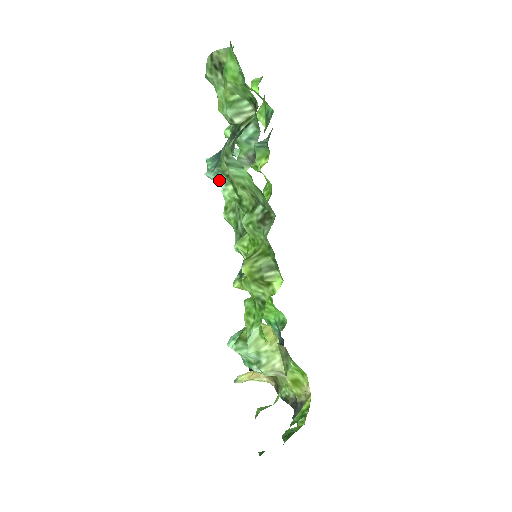
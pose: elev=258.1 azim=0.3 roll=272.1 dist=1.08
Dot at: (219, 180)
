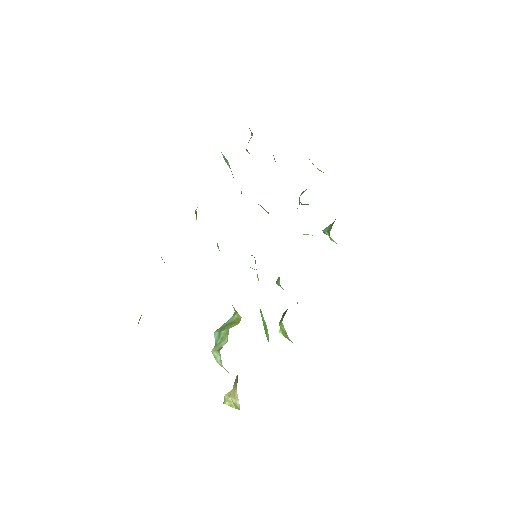
Dot at: (241, 191)
